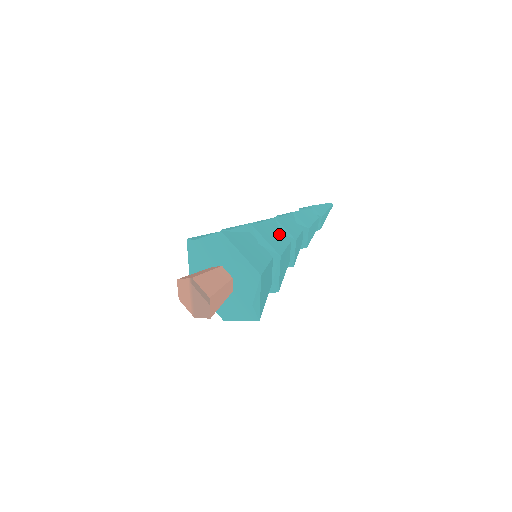
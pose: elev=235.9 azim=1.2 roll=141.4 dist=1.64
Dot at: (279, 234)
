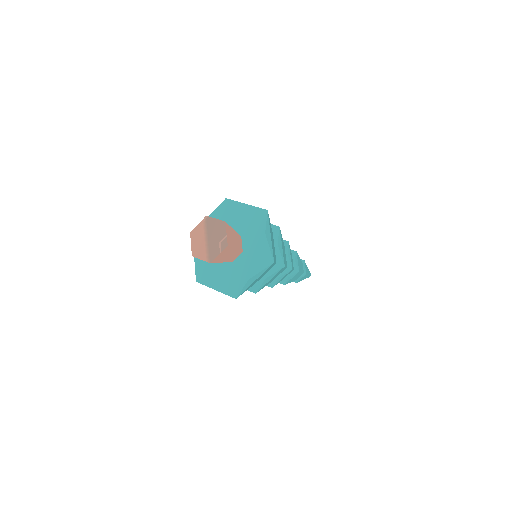
Dot at: occluded
